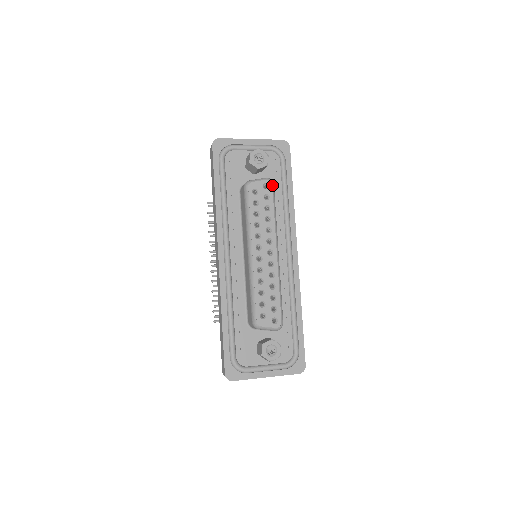
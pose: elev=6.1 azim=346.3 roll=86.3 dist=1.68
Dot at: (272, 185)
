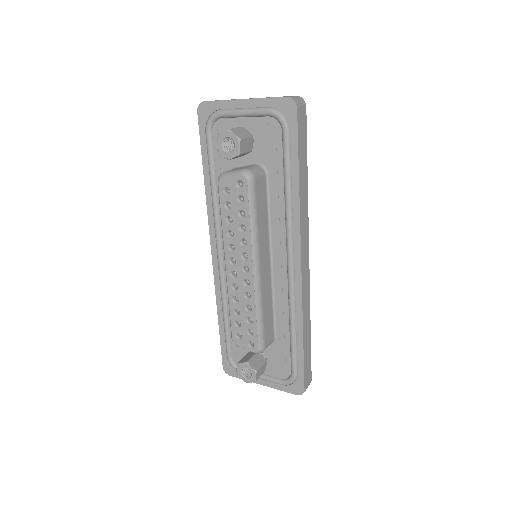
Dot at: (247, 182)
